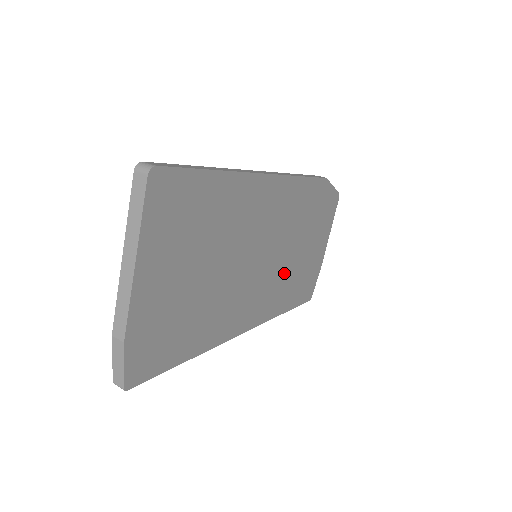
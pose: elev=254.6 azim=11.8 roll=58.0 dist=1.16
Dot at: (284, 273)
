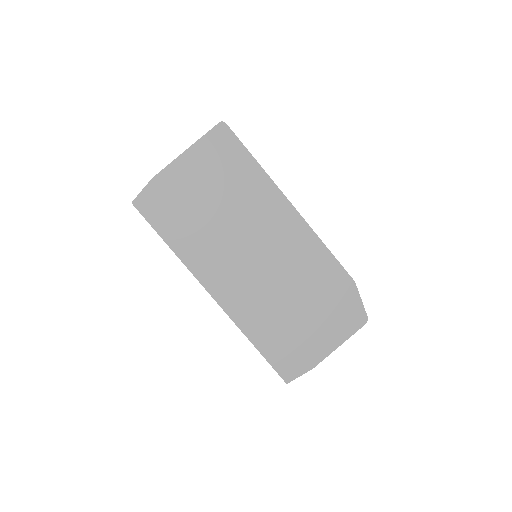
Dot at: (270, 303)
